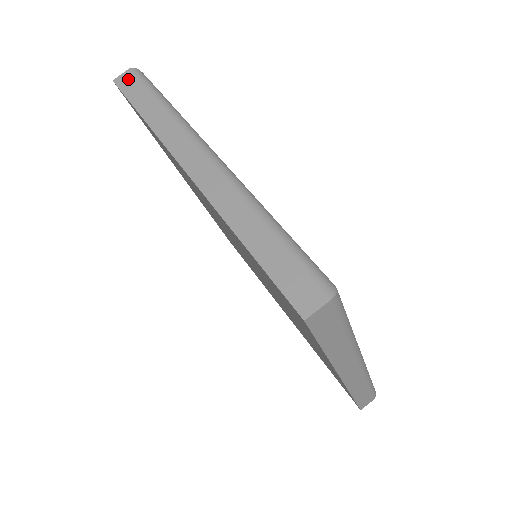
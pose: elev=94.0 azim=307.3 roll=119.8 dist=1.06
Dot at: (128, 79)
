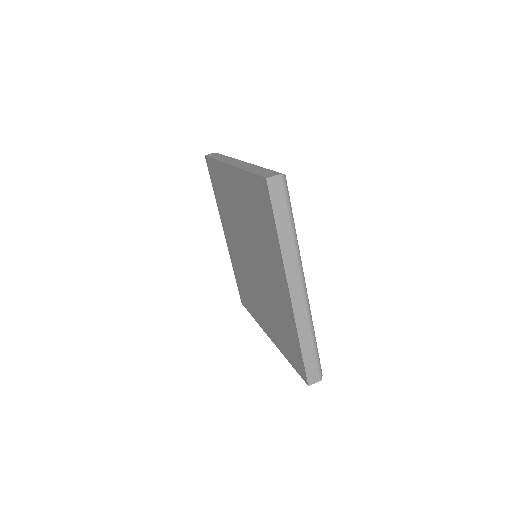
Dot at: (213, 154)
